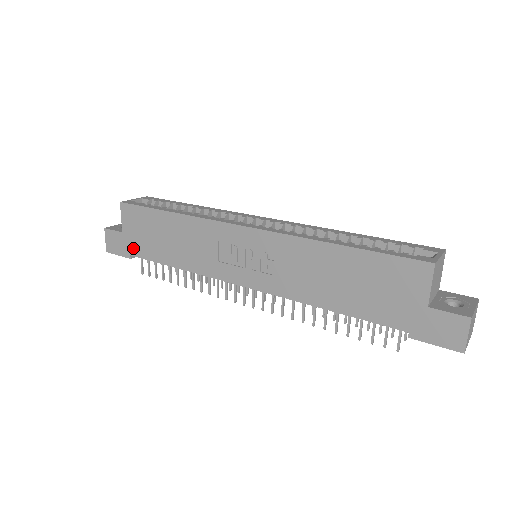
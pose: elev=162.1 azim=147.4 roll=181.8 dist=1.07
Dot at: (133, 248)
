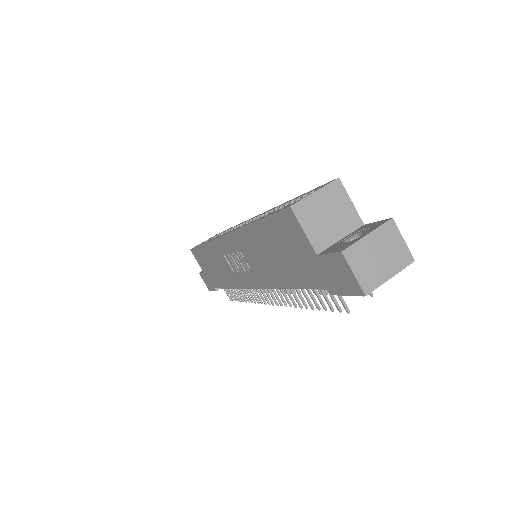
Dot at: (212, 282)
